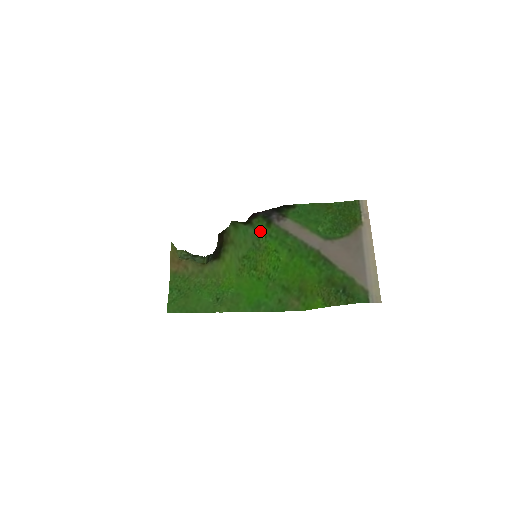
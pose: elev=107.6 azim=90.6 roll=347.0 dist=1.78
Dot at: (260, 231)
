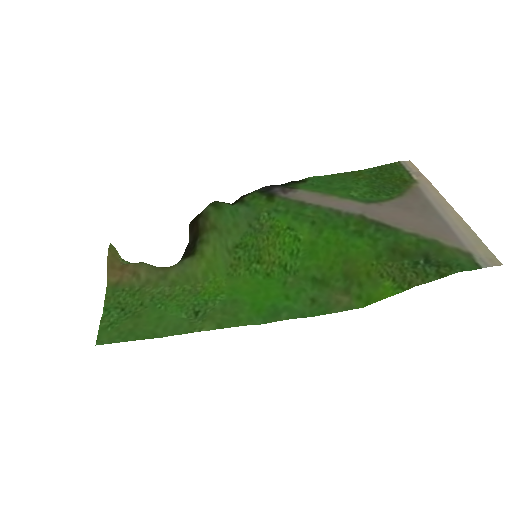
Dot at: (258, 207)
